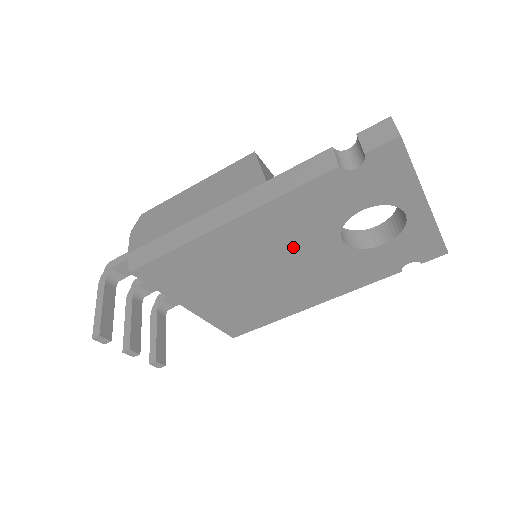
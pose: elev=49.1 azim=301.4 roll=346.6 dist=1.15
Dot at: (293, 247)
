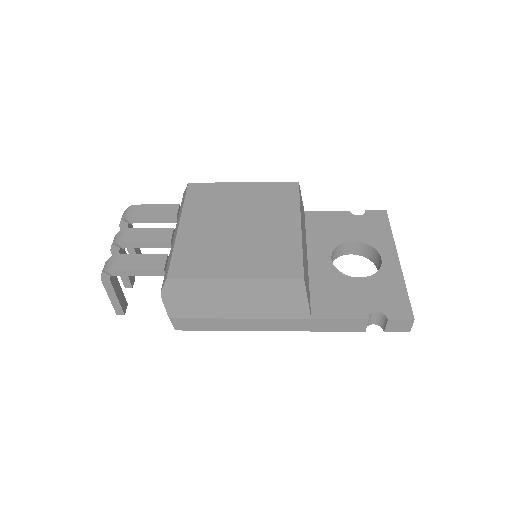
Dot at: occluded
